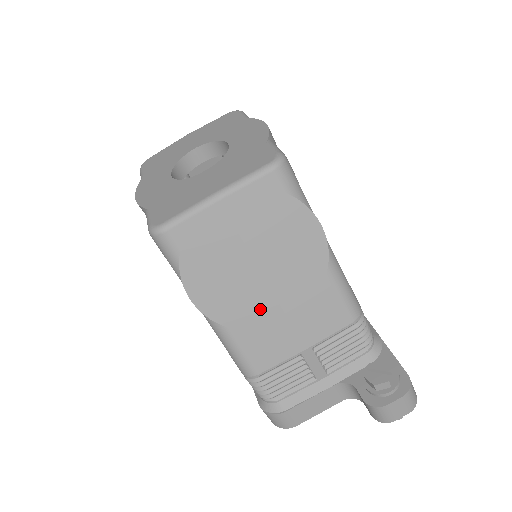
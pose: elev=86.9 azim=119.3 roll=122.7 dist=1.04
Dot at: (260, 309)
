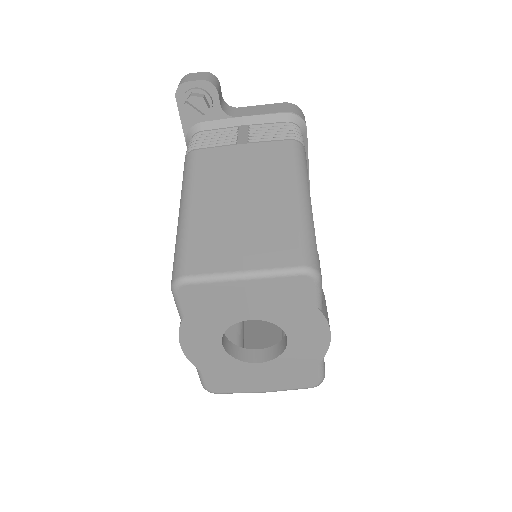
Dot at: occluded
